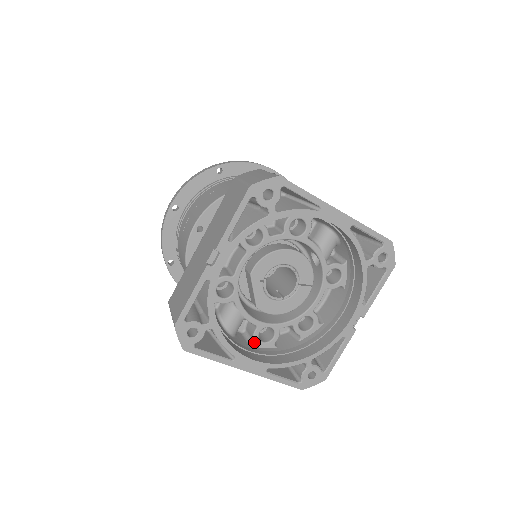
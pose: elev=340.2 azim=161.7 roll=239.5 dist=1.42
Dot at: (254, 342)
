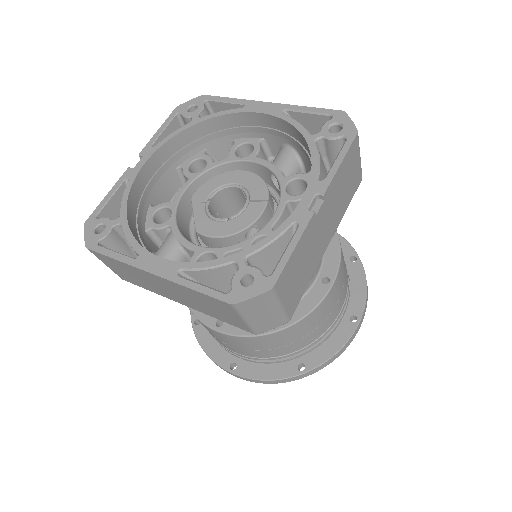
Dot at: occluded
